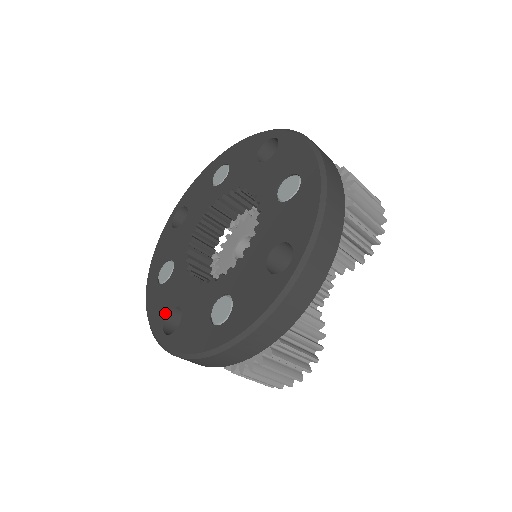
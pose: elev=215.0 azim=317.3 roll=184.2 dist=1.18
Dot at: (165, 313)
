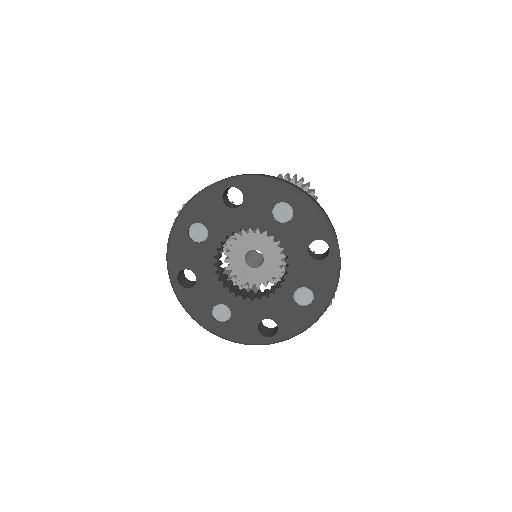
Dot at: (255, 330)
